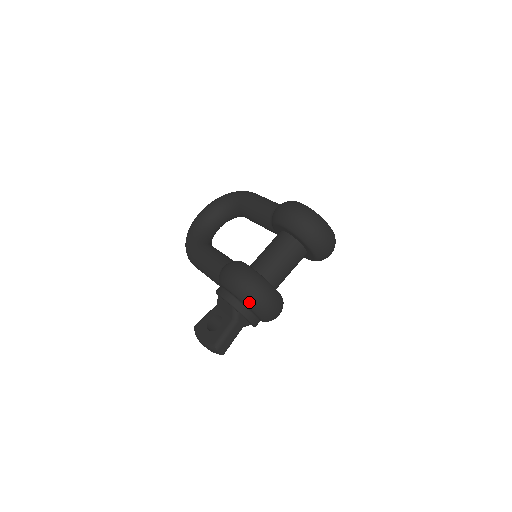
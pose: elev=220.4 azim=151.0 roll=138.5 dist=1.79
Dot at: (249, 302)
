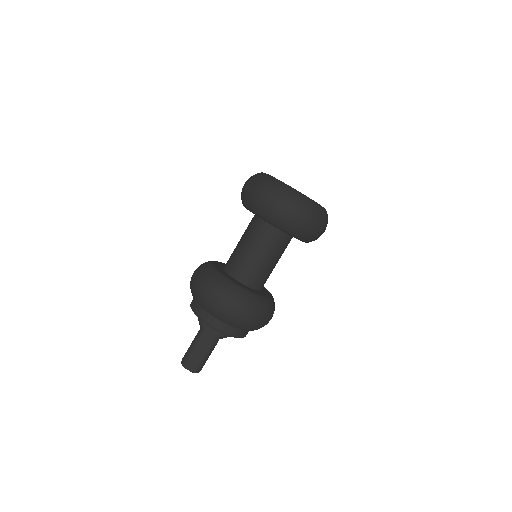
Dot at: (200, 302)
